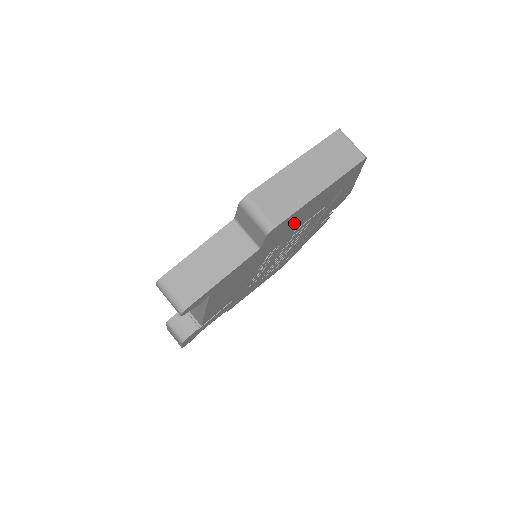
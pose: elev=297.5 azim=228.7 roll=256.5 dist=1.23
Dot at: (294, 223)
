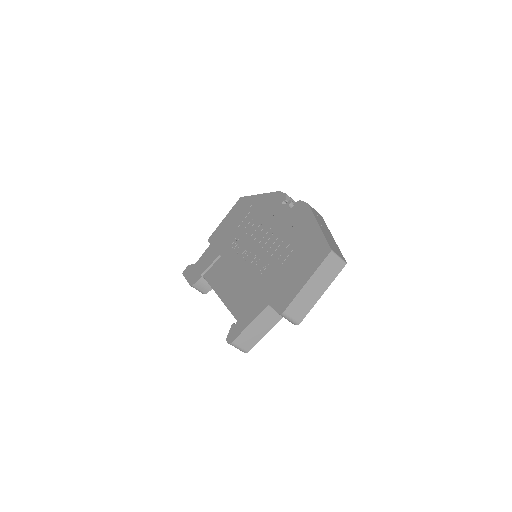
Dot at: occluded
